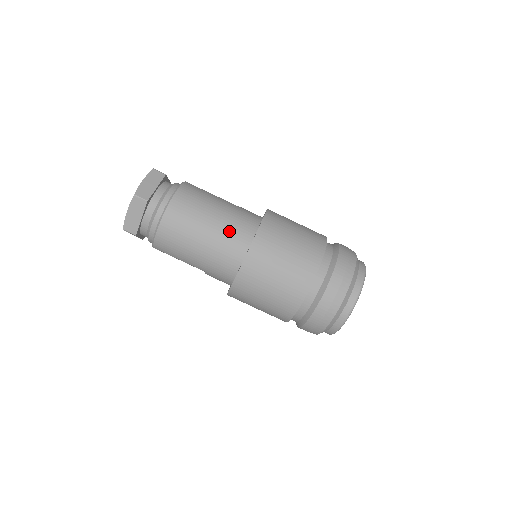
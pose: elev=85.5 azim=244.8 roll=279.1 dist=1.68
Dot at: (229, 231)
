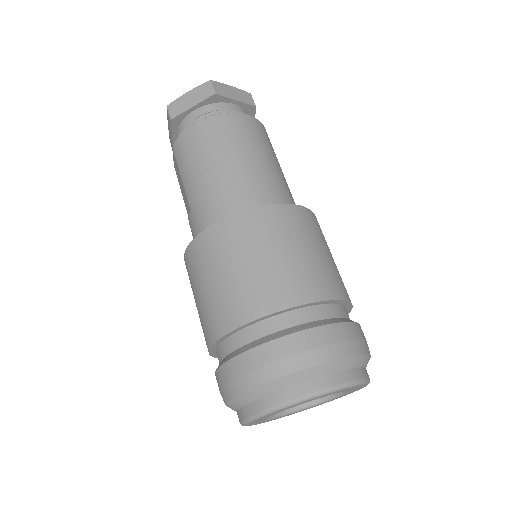
Dot at: (257, 183)
